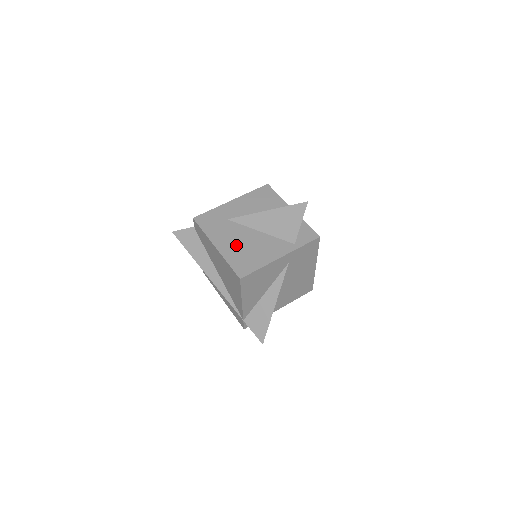
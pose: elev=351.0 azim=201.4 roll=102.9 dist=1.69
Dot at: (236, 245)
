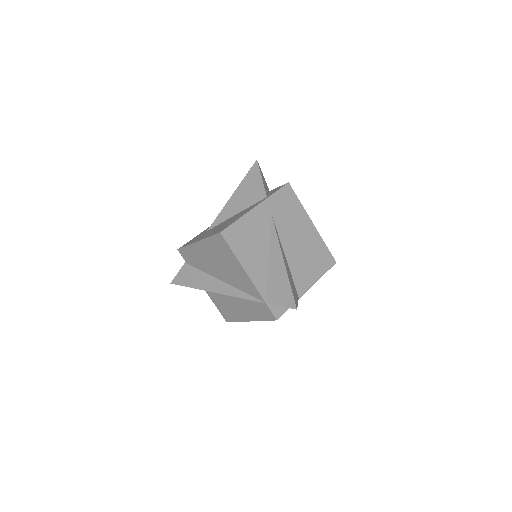
Dot at: occluded
